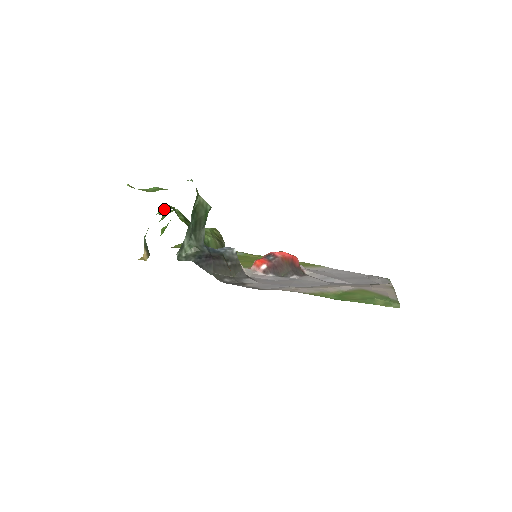
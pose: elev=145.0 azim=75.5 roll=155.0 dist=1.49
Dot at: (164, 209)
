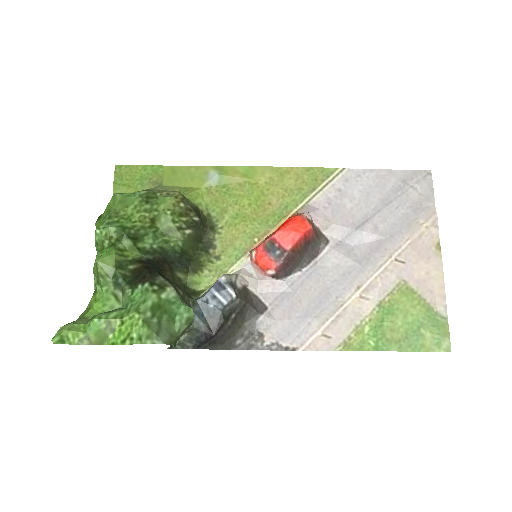
Dot at: (107, 281)
